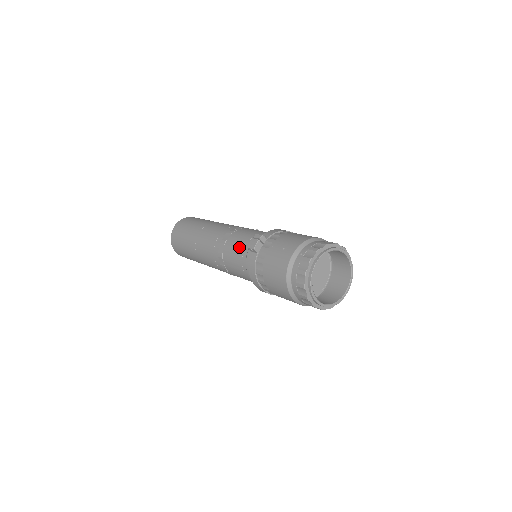
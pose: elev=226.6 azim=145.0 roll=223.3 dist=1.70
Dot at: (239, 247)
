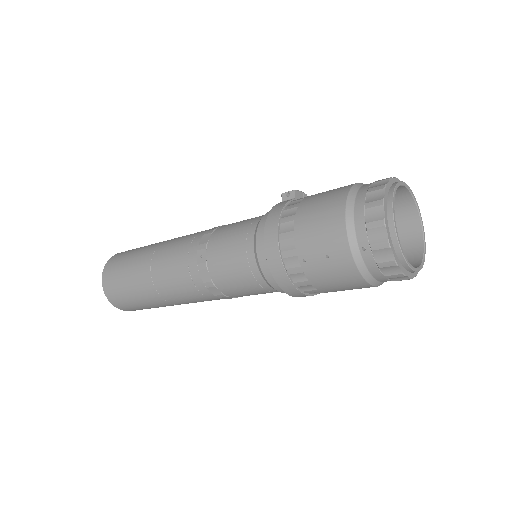
Dot at: occluded
